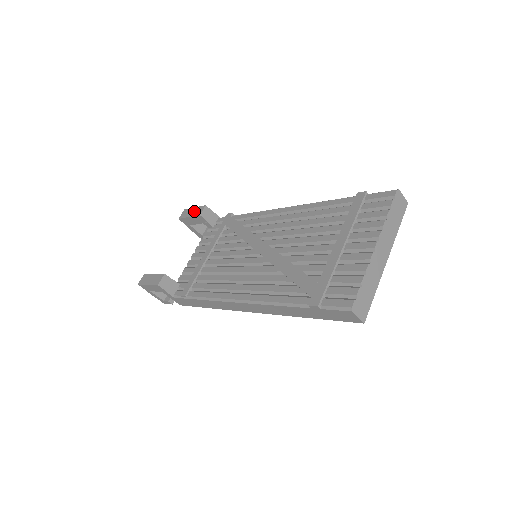
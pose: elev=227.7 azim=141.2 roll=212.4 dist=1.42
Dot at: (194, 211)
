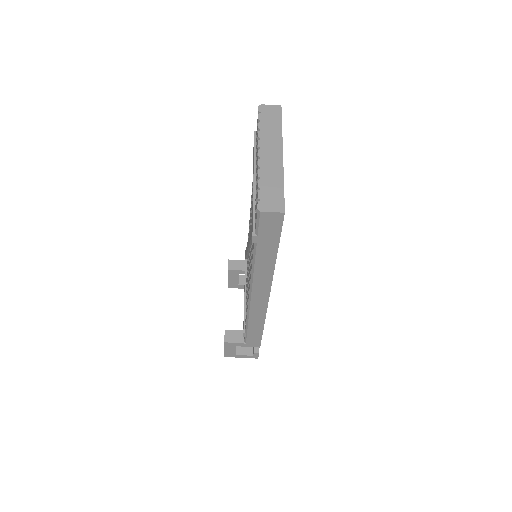
Dot at: occluded
